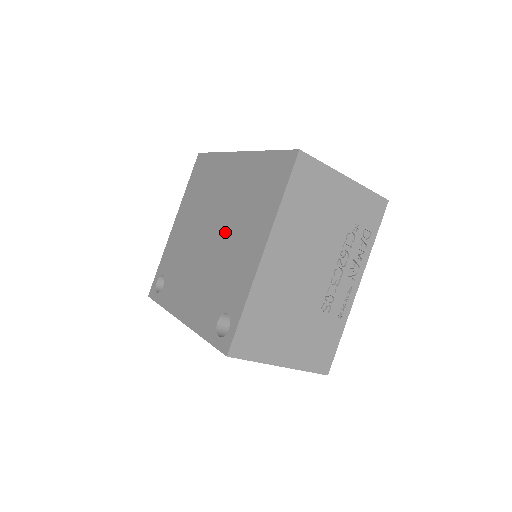
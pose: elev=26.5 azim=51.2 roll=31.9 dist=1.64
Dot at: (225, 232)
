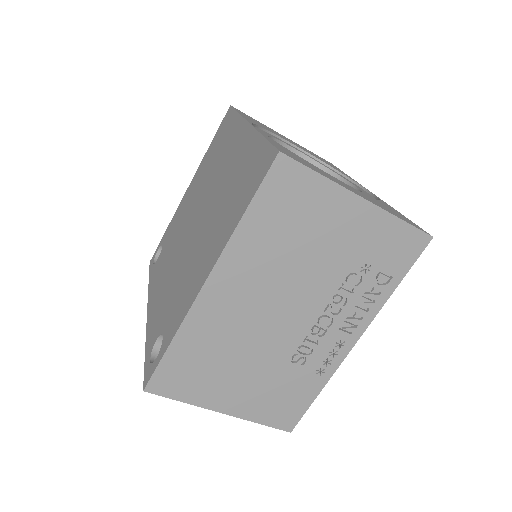
Dot at: (200, 228)
